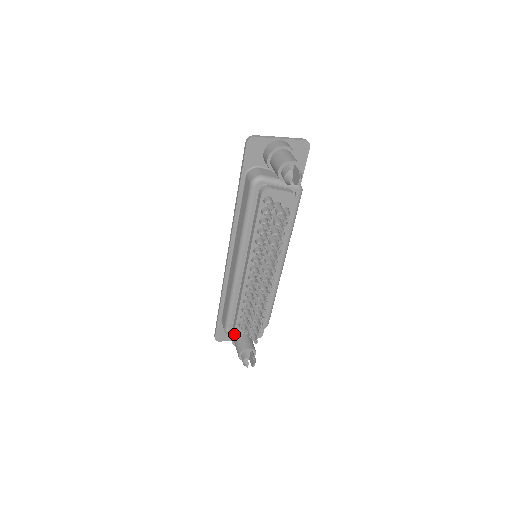
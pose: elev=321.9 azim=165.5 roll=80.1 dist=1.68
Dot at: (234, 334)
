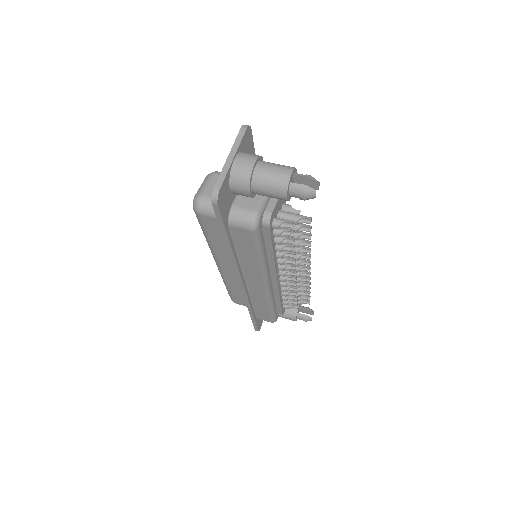
Dot at: (278, 315)
